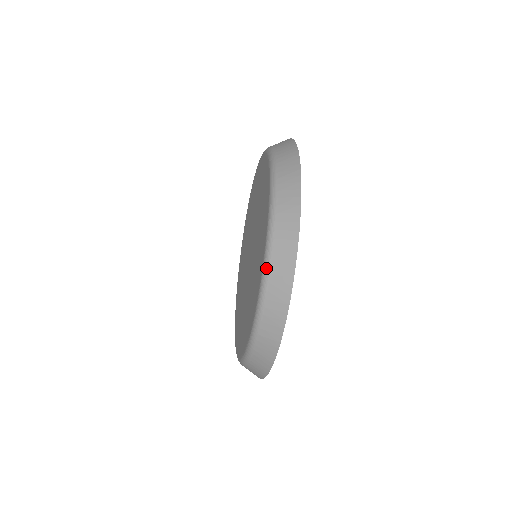
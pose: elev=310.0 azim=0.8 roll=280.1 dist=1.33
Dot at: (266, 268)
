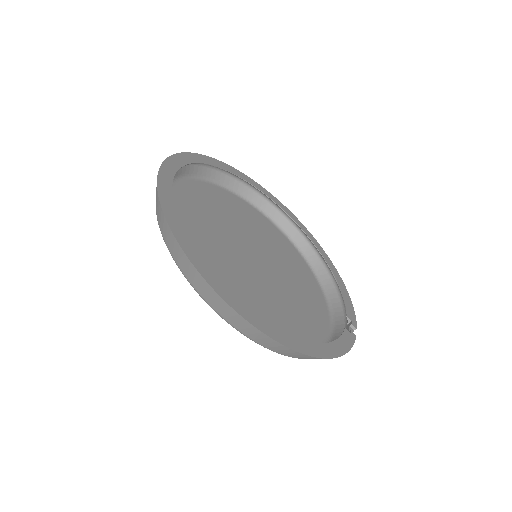
Dot at: occluded
